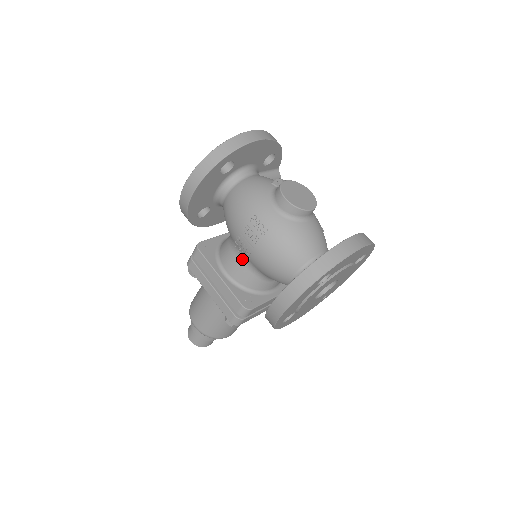
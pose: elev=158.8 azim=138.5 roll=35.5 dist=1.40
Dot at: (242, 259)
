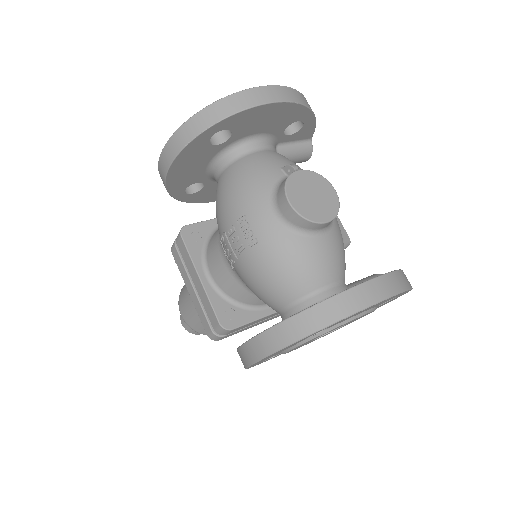
Dot at: (228, 264)
